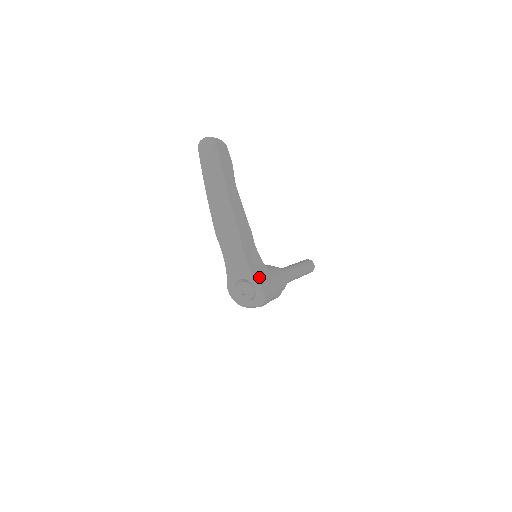
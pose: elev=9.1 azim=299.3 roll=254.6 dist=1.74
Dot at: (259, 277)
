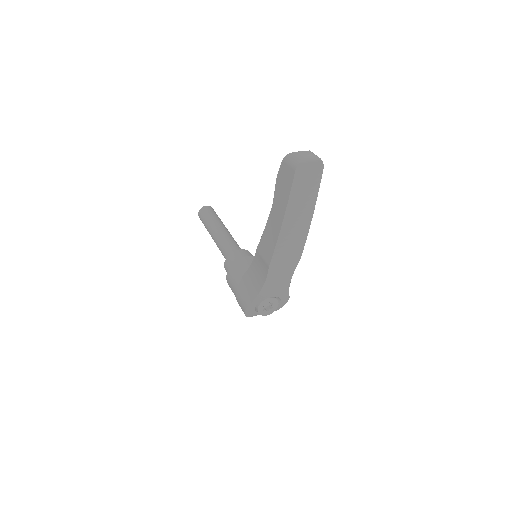
Dot at: occluded
